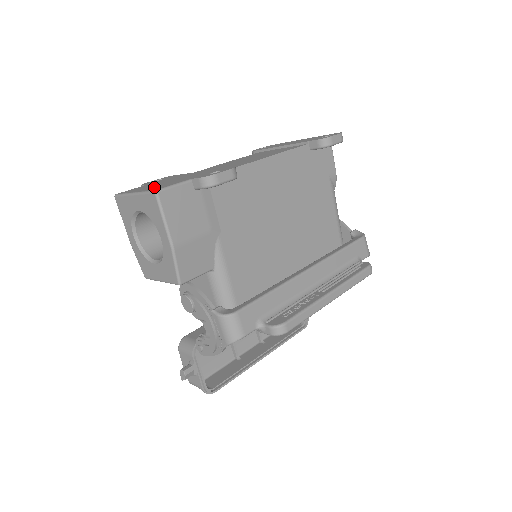
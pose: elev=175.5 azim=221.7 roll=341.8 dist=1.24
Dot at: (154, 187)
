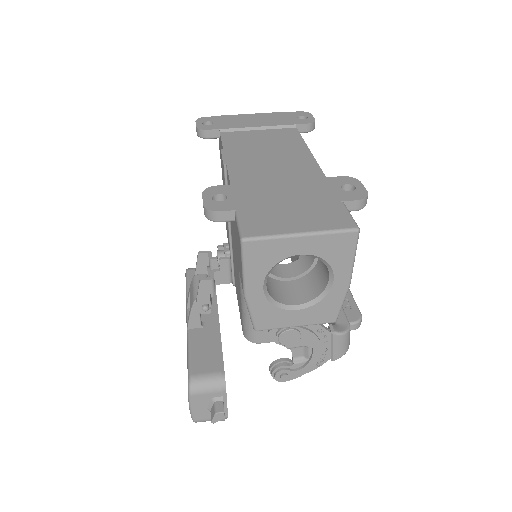
Dot at: (317, 220)
